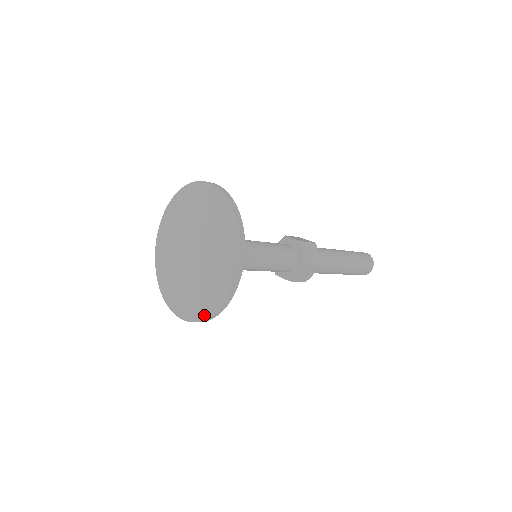
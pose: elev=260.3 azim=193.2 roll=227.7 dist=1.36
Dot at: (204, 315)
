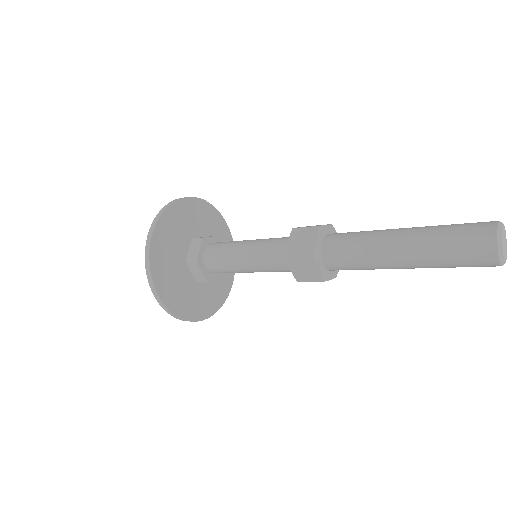
Dot at: occluded
